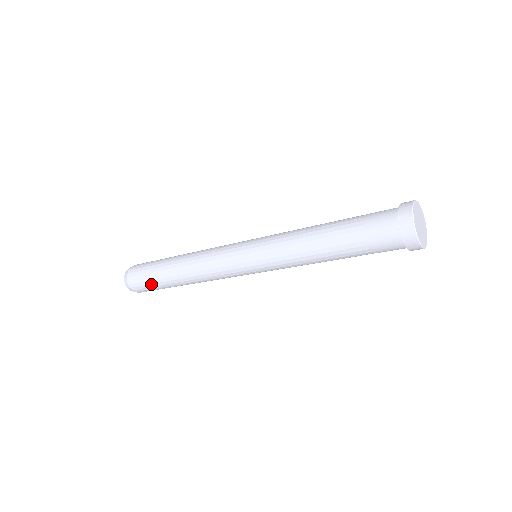
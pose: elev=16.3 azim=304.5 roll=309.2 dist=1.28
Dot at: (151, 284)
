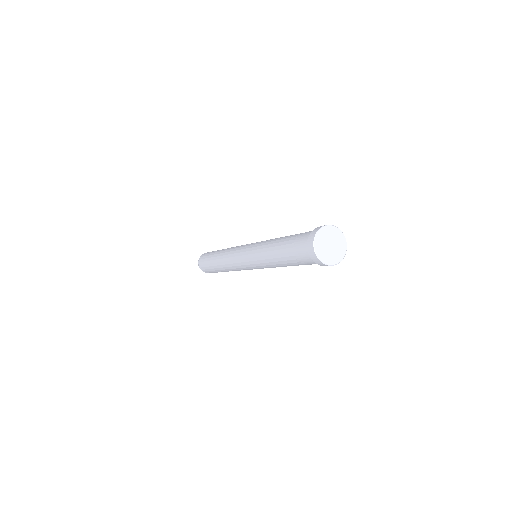
Dot at: (206, 264)
